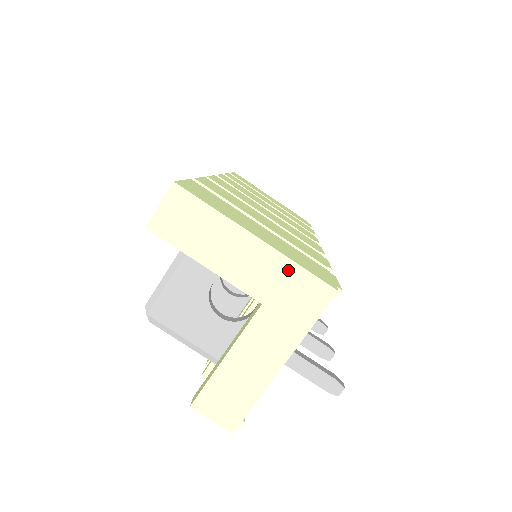
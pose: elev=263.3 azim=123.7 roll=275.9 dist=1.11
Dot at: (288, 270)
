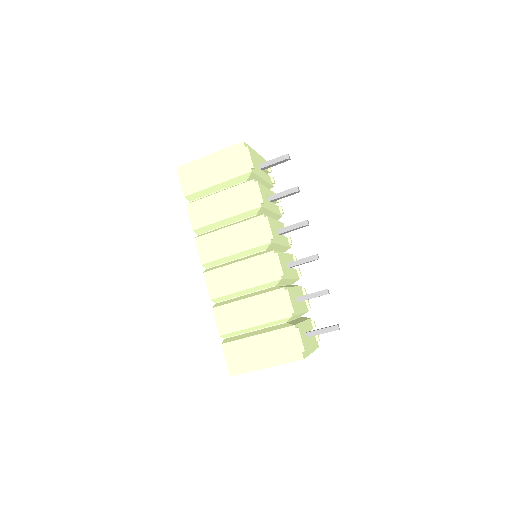
Dot at: occluded
